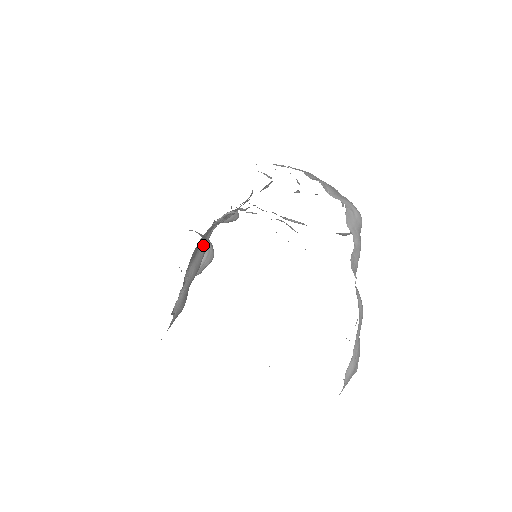
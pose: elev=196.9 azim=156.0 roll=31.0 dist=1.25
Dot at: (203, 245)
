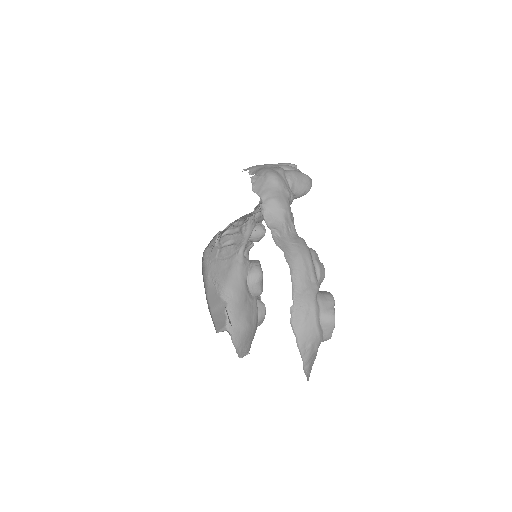
Dot at: (237, 268)
